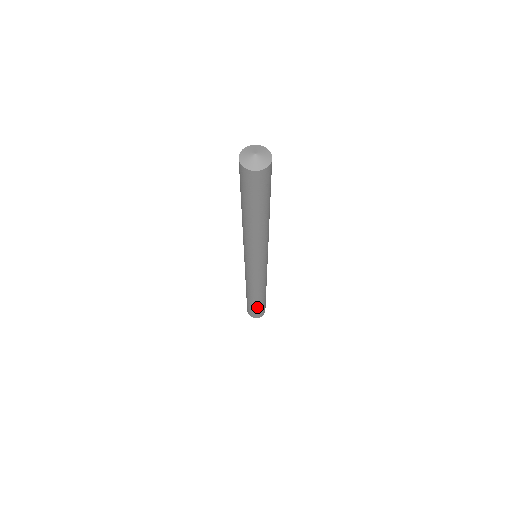
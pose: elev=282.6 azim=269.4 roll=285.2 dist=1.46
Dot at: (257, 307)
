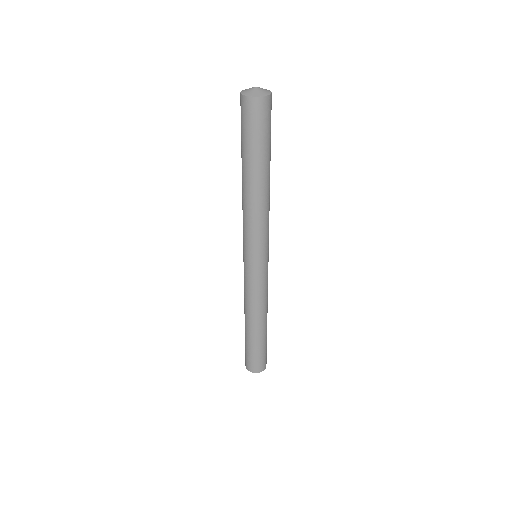
Dot at: (256, 349)
